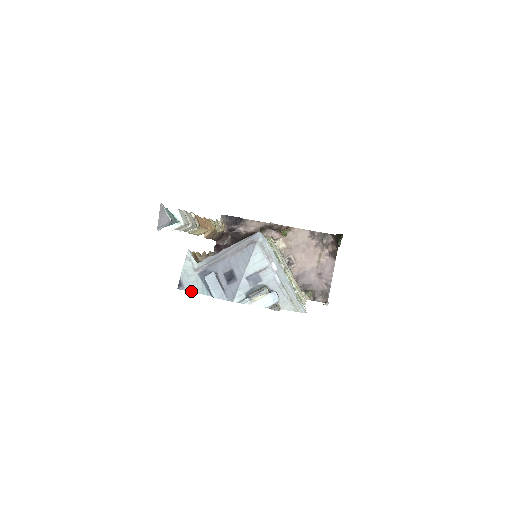
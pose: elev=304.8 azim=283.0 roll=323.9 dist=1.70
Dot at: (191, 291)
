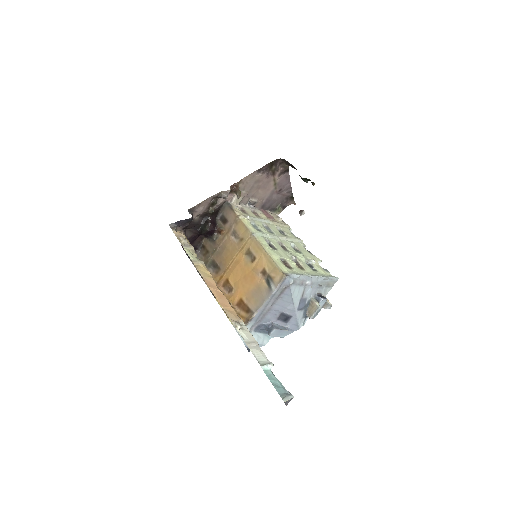
Dot at: occluded
